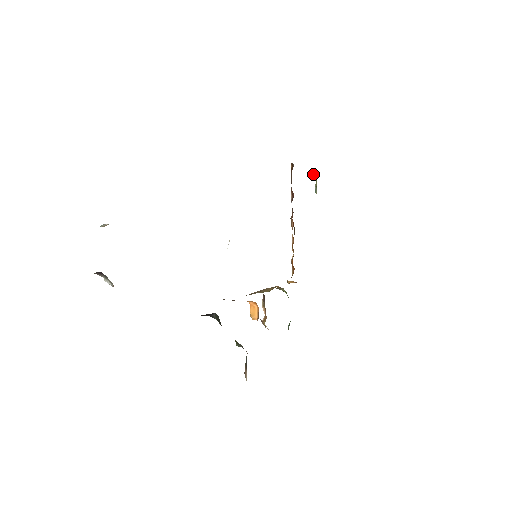
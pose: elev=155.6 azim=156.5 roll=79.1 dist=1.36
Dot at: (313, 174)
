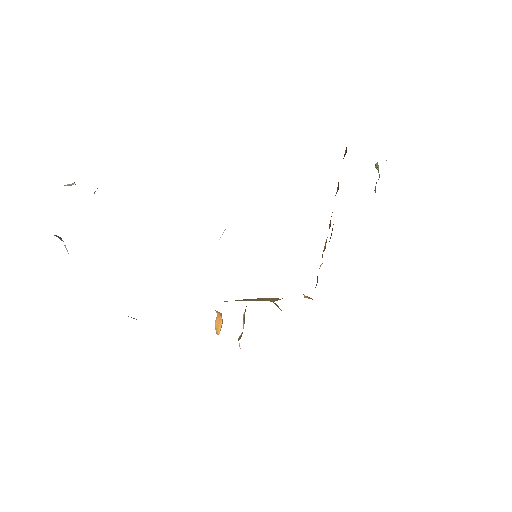
Dot at: (376, 166)
